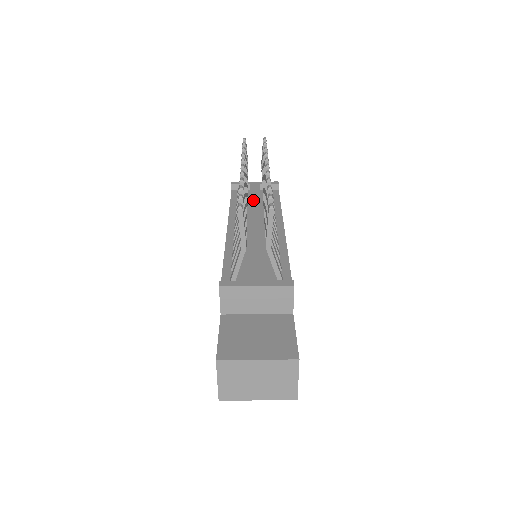
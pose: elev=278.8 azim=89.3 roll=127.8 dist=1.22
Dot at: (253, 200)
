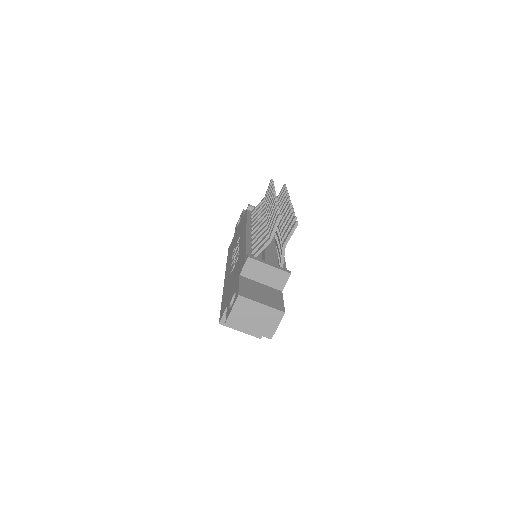
Dot at: occluded
